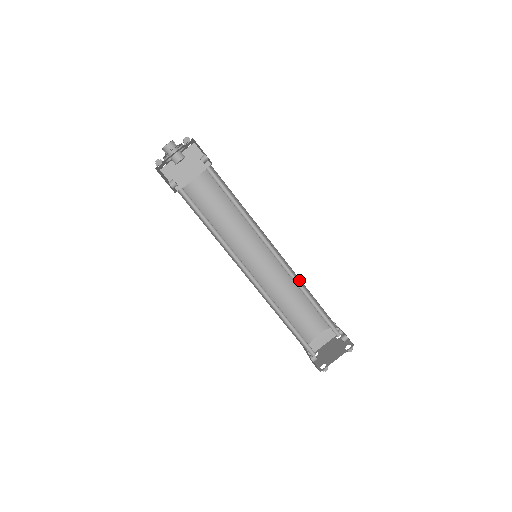
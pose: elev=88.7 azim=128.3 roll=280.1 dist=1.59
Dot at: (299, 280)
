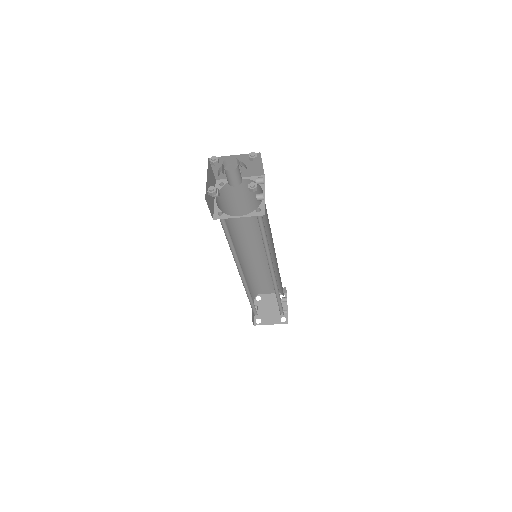
Dot at: (279, 273)
